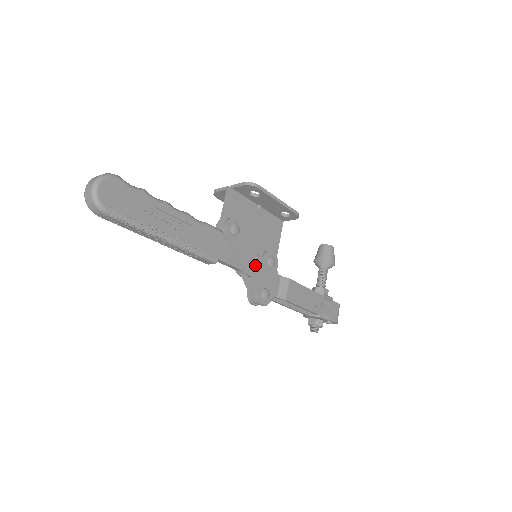
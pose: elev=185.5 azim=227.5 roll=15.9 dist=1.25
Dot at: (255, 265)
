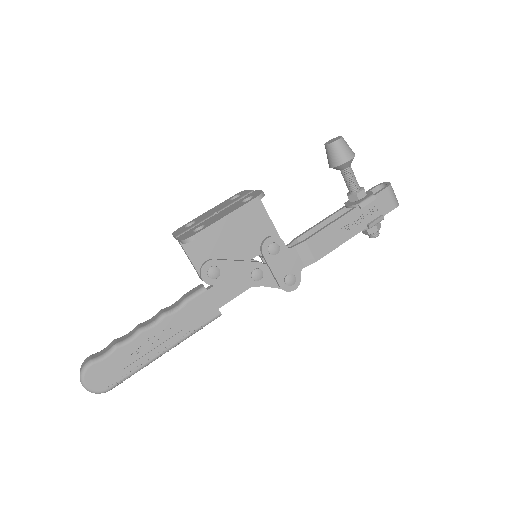
Dot at: (259, 274)
